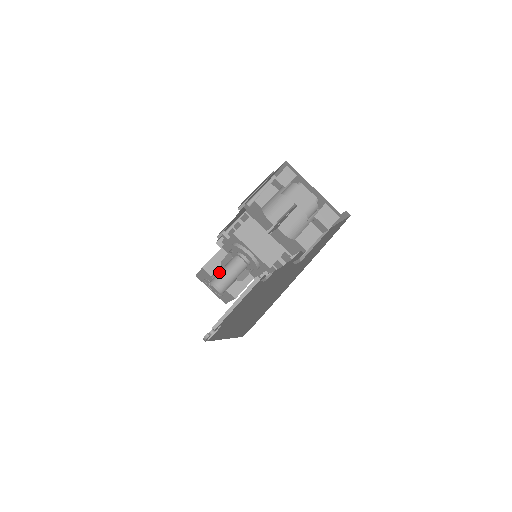
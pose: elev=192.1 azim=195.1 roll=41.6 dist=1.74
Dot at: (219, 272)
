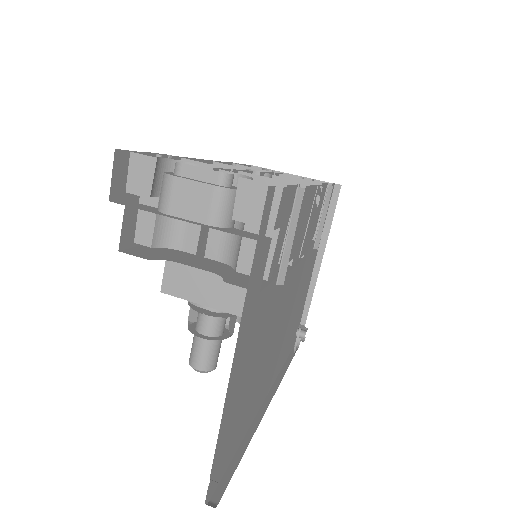
Dot at: occluded
